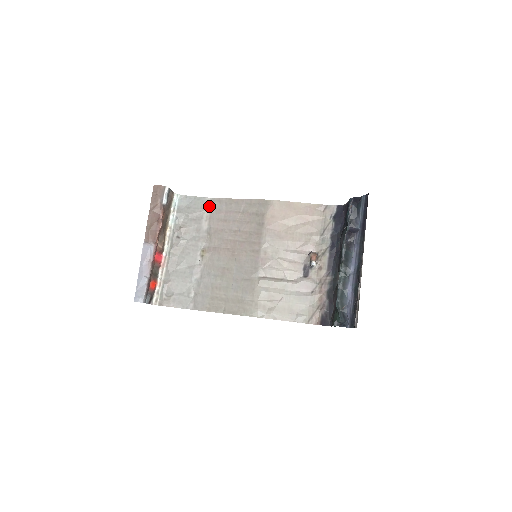
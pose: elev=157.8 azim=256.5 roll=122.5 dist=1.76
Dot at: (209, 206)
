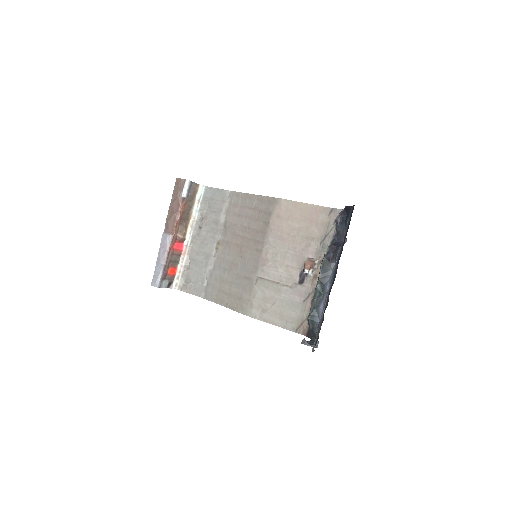
Dot at: (228, 199)
